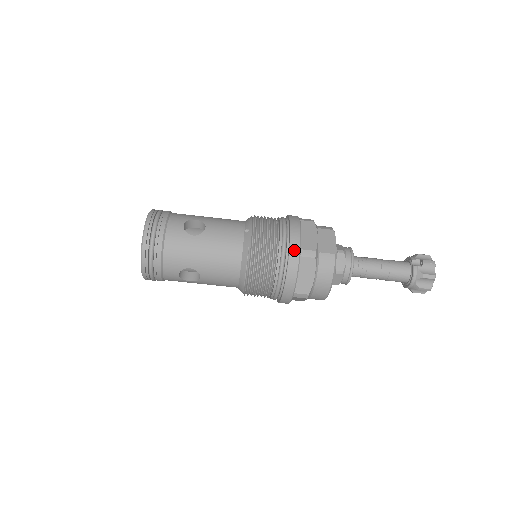
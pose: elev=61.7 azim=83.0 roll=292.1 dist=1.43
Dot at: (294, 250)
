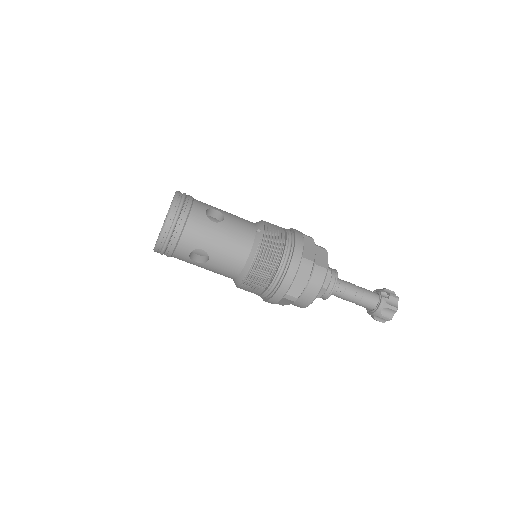
Dot at: (297, 256)
